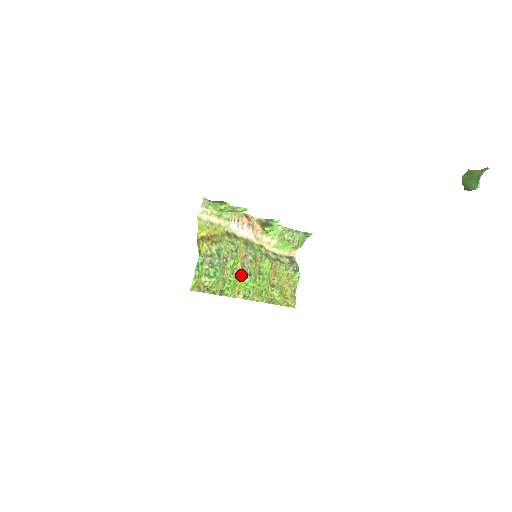
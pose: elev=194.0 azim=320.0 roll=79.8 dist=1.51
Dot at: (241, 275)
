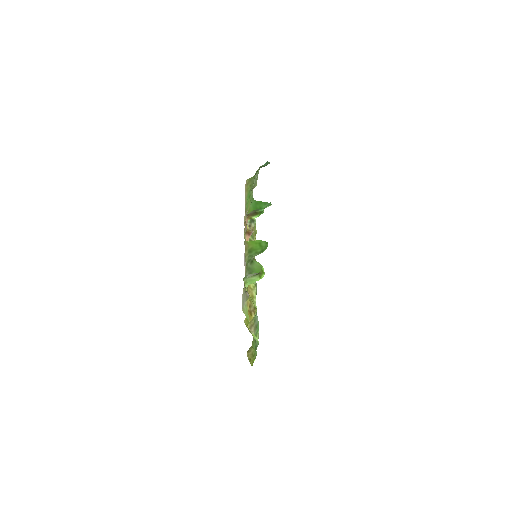
Dot at: occluded
